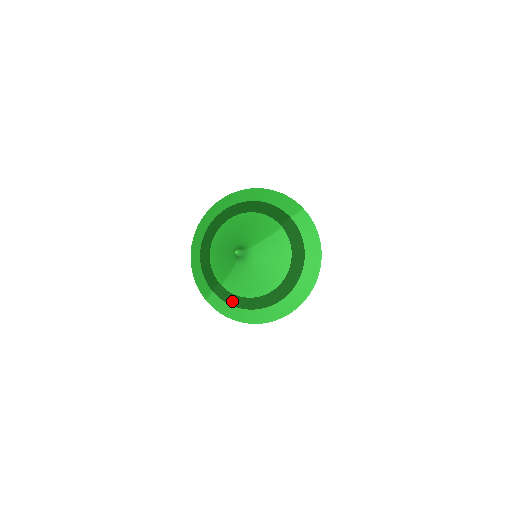
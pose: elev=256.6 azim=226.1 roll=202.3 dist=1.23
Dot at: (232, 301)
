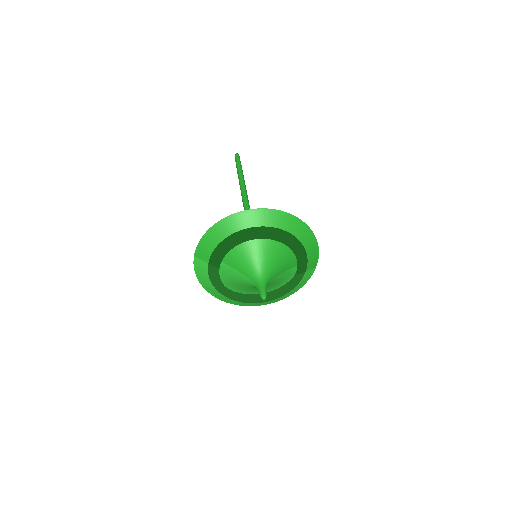
Dot at: (215, 282)
